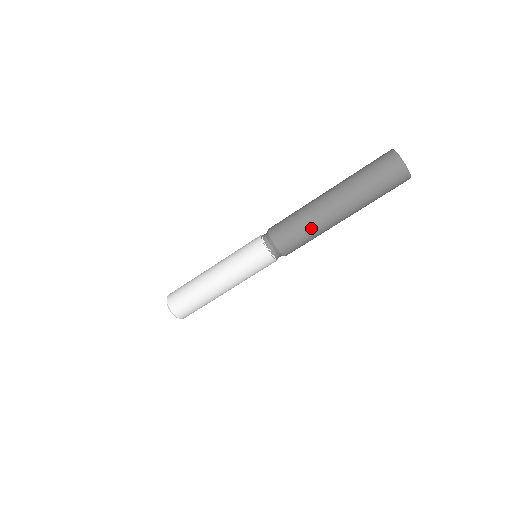
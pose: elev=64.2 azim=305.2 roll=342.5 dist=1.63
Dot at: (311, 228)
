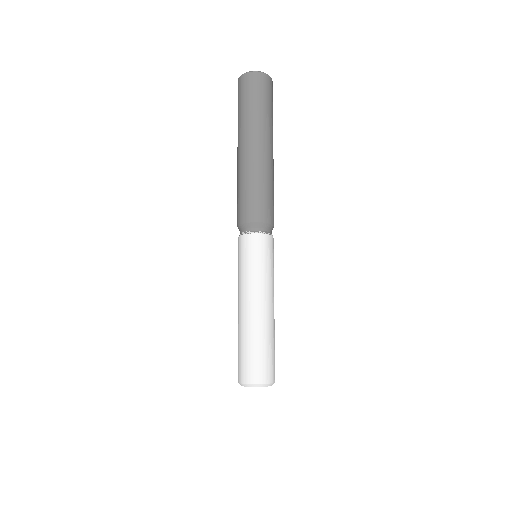
Dot at: (255, 179)
